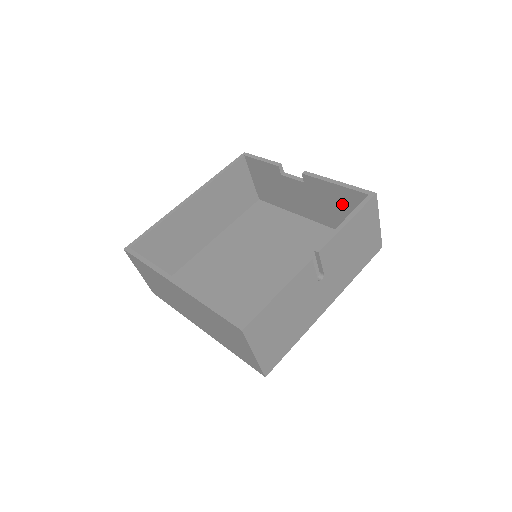
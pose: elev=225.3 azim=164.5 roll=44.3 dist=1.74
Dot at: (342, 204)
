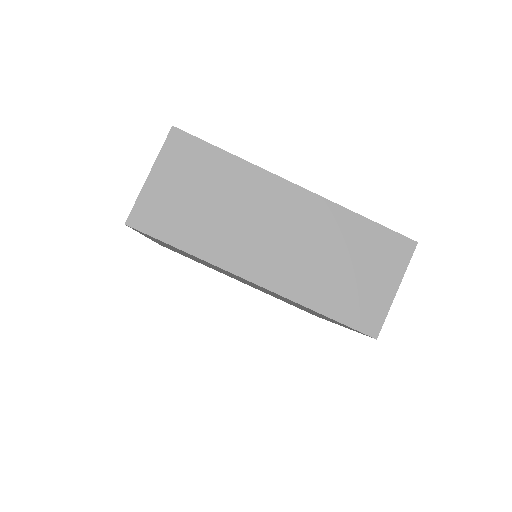
Dot at: occluded
